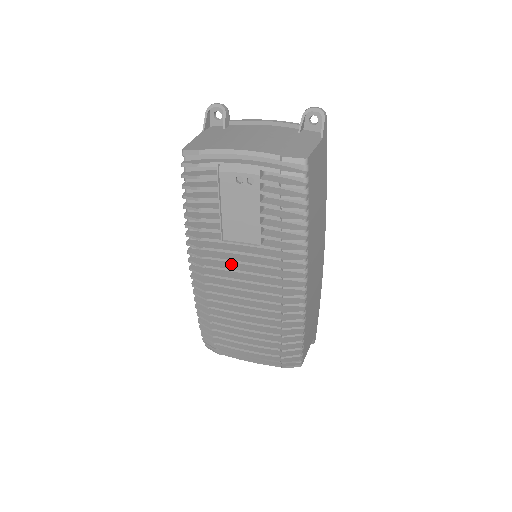
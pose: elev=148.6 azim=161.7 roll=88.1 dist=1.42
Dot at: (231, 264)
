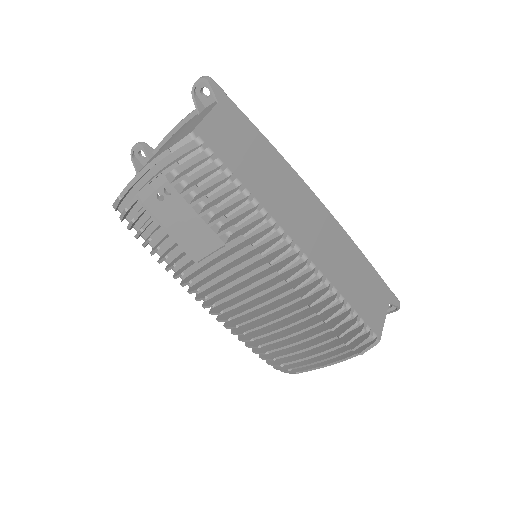
Dot at: (226, 279)
